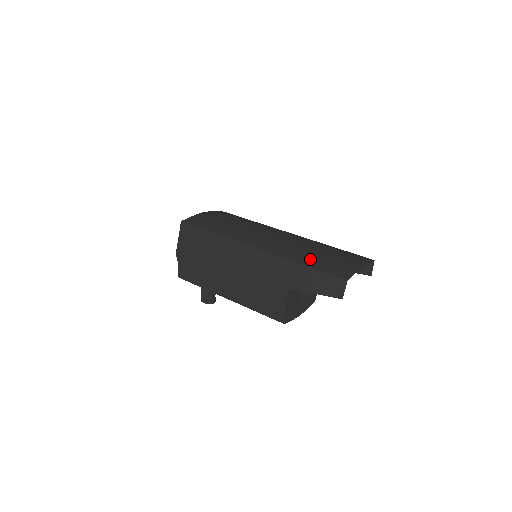
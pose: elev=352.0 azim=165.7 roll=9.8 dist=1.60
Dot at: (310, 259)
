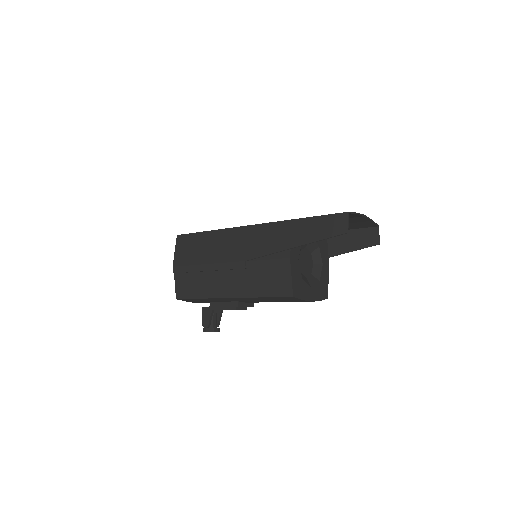
Dot at: occluded
